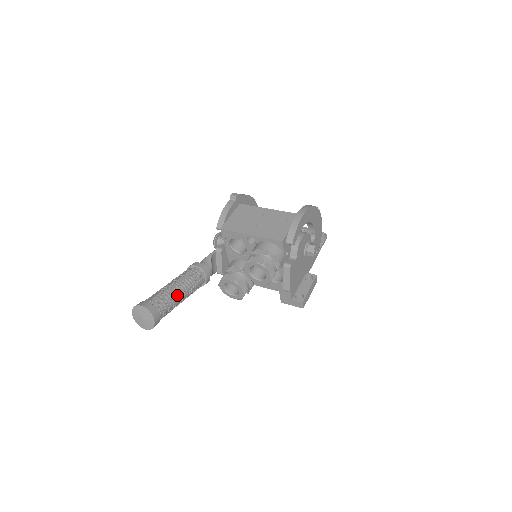
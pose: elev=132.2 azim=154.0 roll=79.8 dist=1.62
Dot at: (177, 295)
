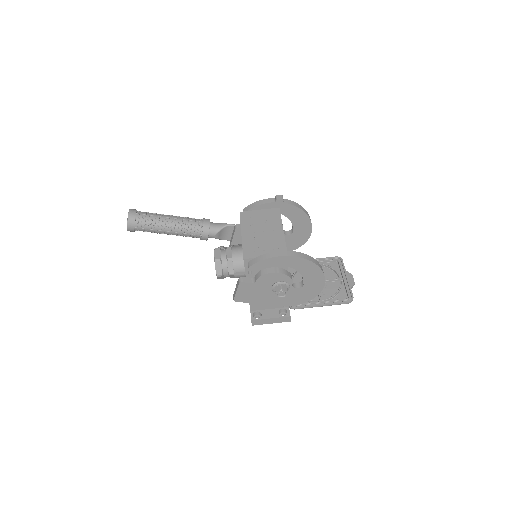
Dot at: (163, 227)
